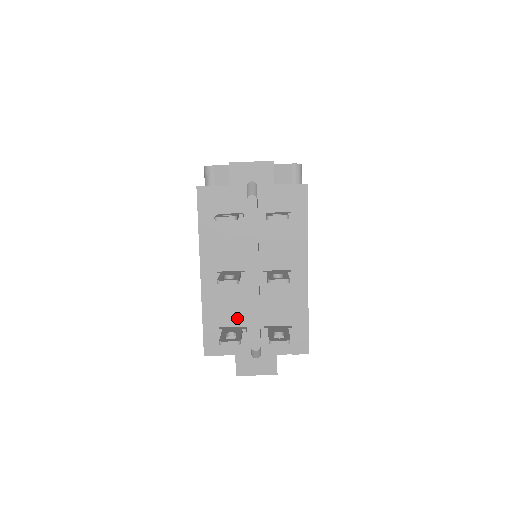
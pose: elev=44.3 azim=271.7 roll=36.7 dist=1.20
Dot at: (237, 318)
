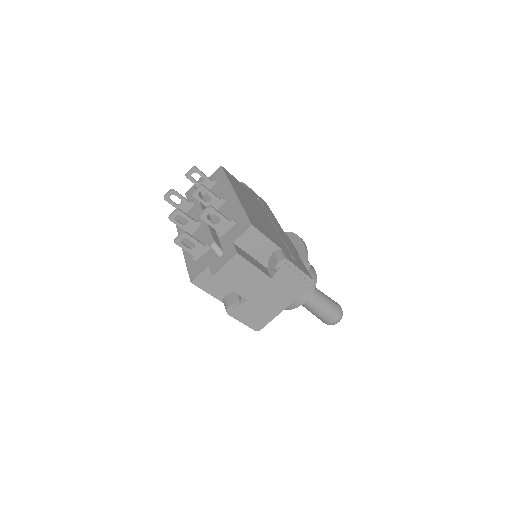
Dot at: occluded
